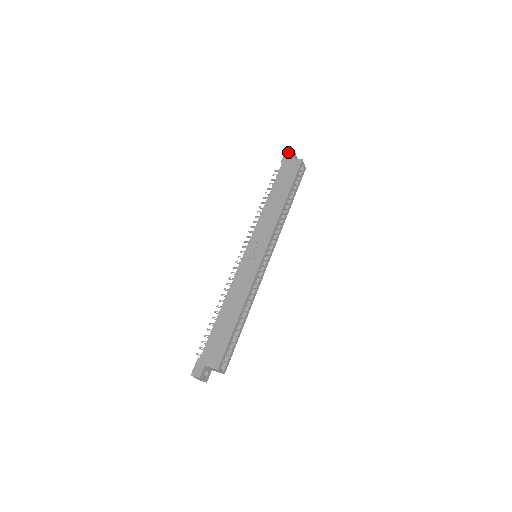
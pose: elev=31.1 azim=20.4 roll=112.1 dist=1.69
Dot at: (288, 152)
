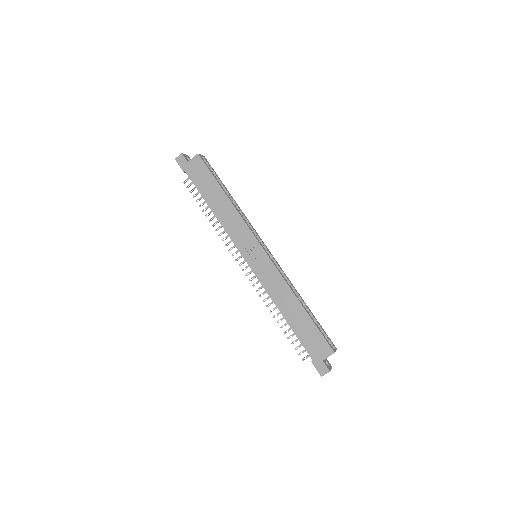
Dot at: (179, 159)
